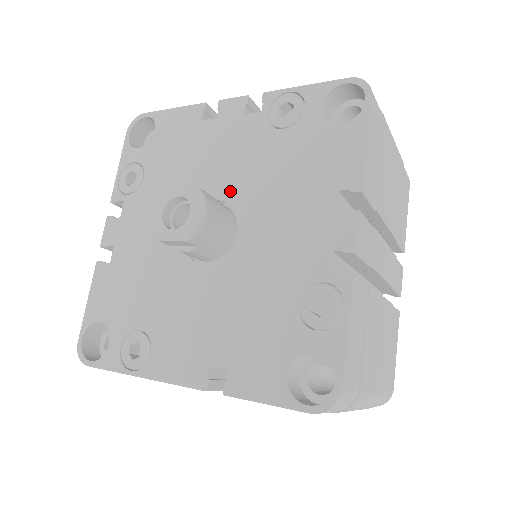
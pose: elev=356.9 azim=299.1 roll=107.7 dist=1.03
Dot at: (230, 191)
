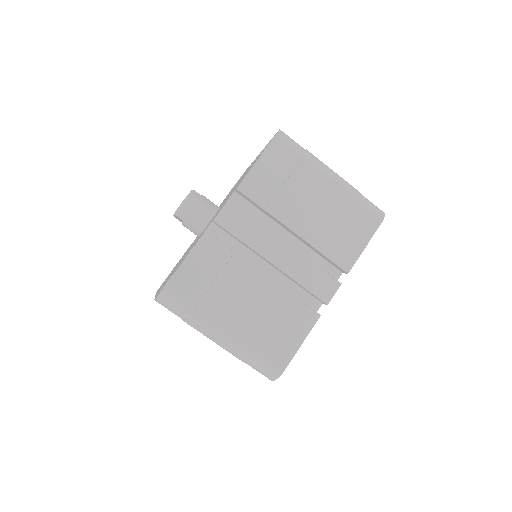
Dot at: occluded
